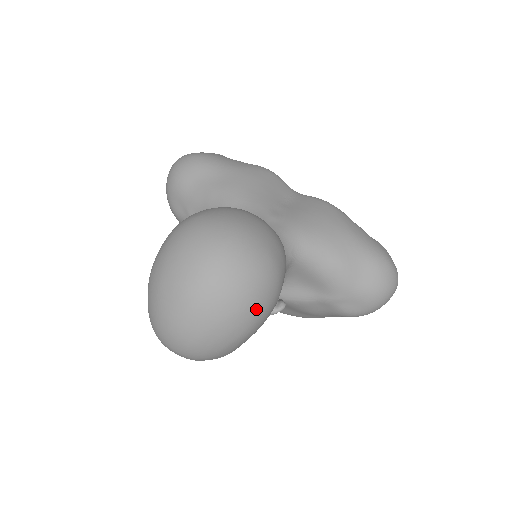
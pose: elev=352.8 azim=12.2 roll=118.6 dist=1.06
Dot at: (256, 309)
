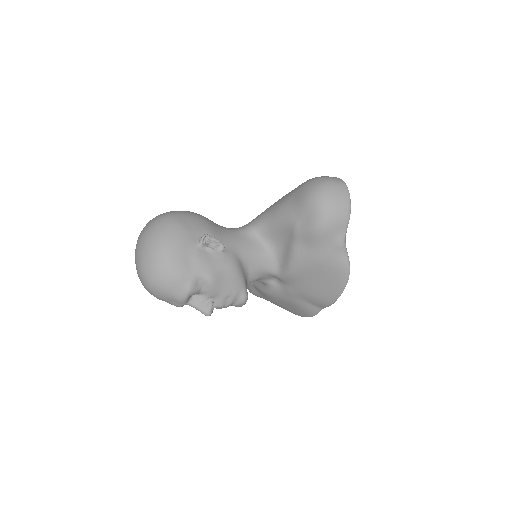
Dot at: (157, 232)
